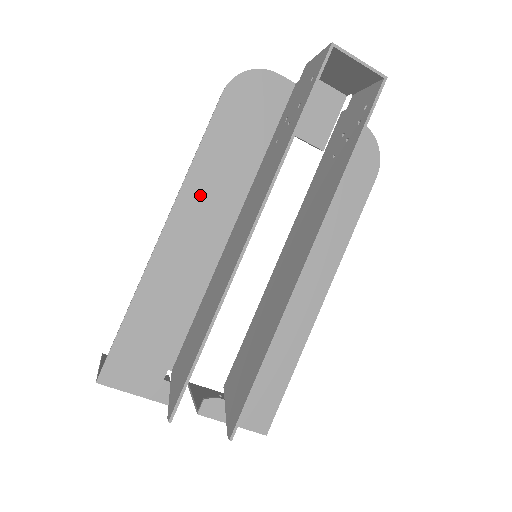
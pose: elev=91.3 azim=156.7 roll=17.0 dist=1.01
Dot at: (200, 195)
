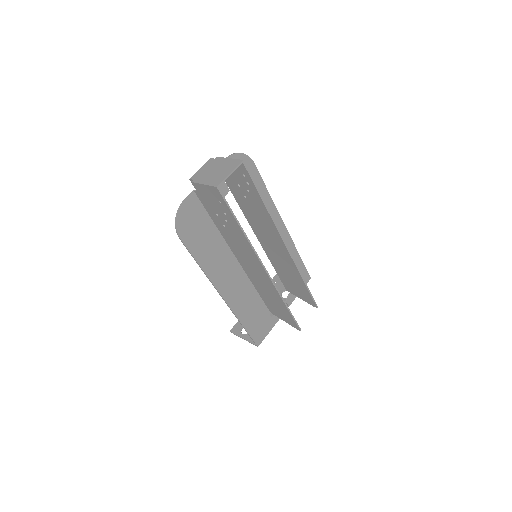
Dot at: (218, 272)
